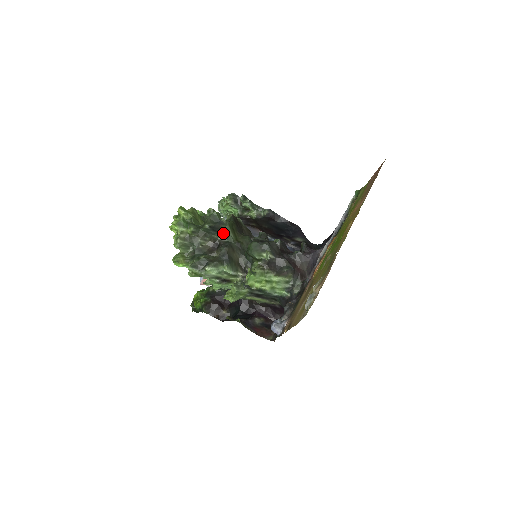
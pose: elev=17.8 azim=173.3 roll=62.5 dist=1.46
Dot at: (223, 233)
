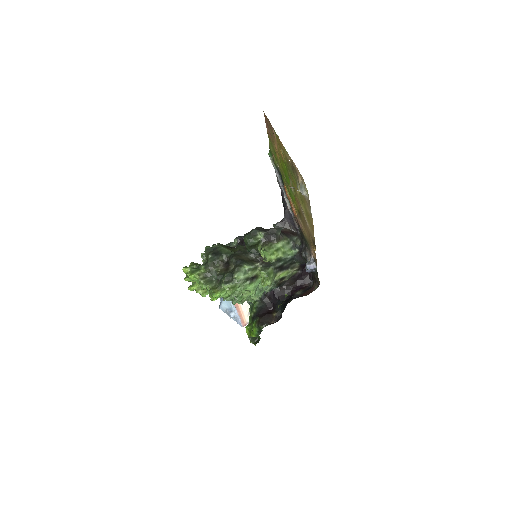
Dot at: (223, 253)
